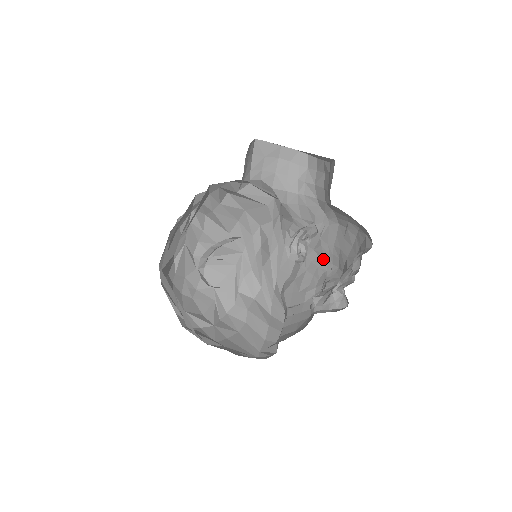
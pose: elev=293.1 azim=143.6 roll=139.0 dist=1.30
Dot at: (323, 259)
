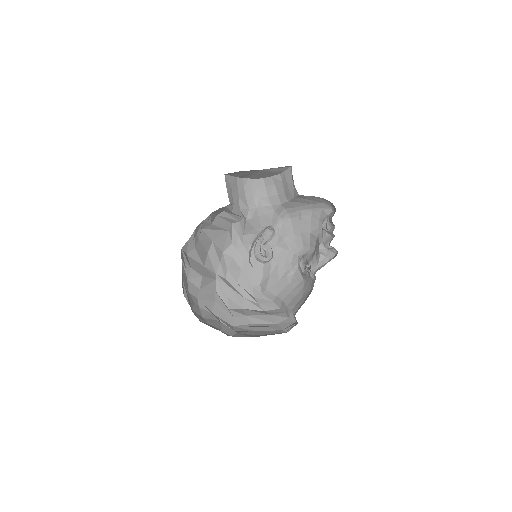
Dot at: (288, 247)
